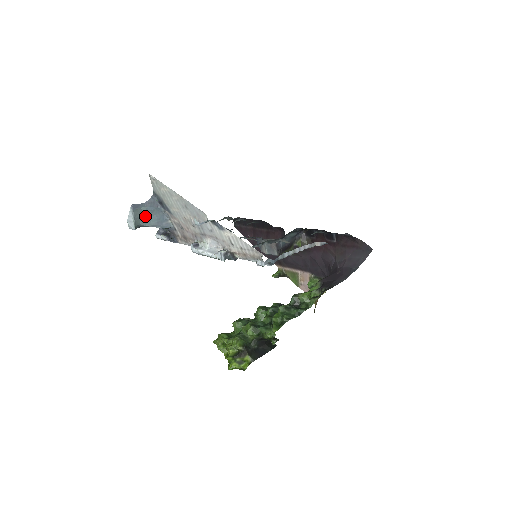
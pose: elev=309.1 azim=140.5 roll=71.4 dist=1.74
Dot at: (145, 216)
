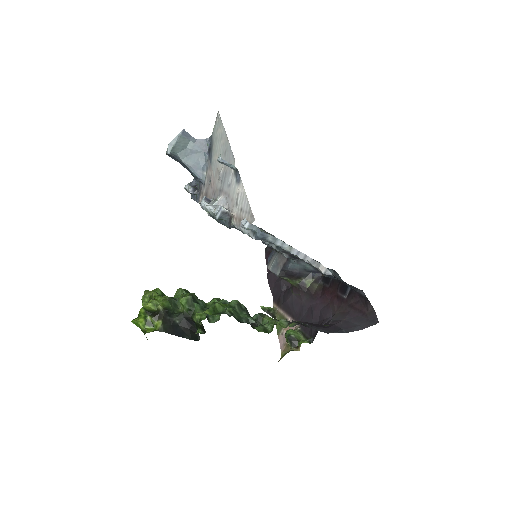
Dot at: (188, 151)
